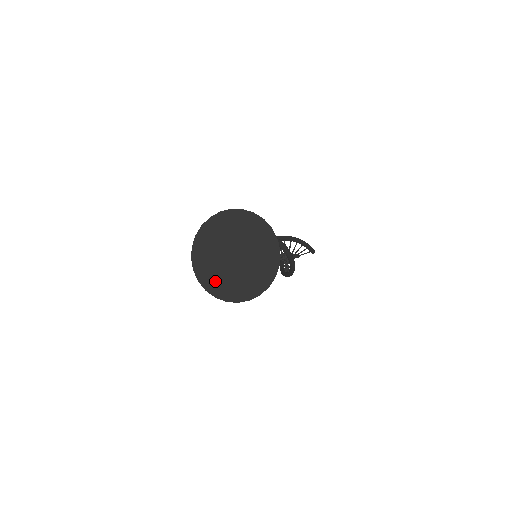
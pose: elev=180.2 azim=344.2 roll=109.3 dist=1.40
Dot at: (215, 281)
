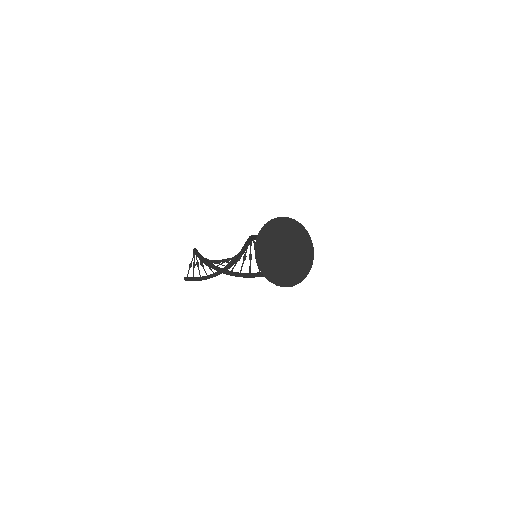
Dot at: (291, 276)
